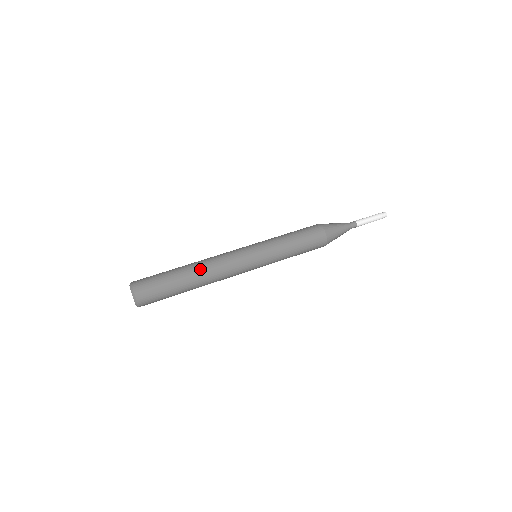
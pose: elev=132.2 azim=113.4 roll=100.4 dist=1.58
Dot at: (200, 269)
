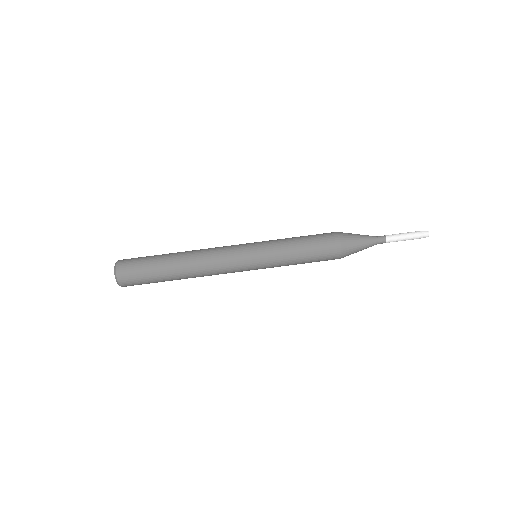
Dot at: (190, 274)
